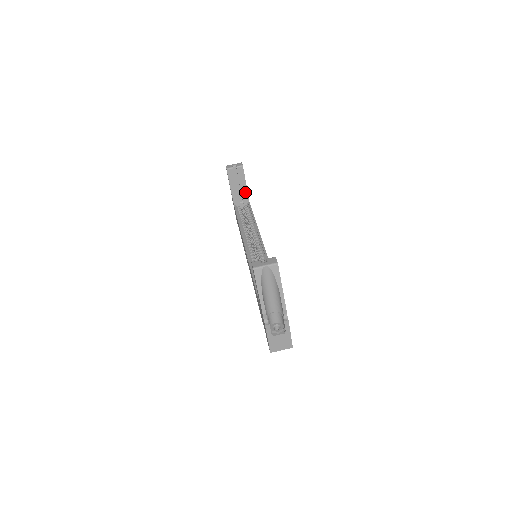
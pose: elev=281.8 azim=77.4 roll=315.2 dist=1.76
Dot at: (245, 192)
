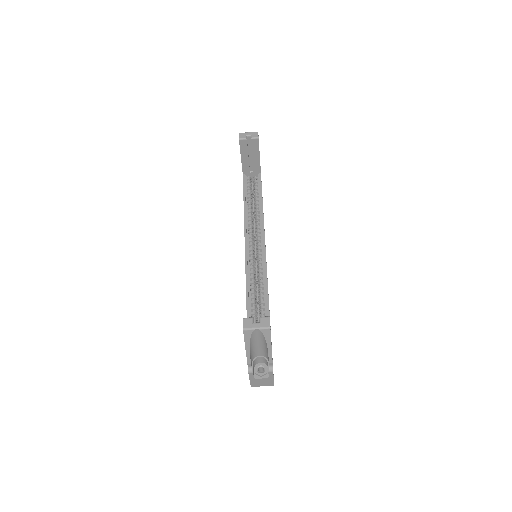
Dot at: (257, 164)
